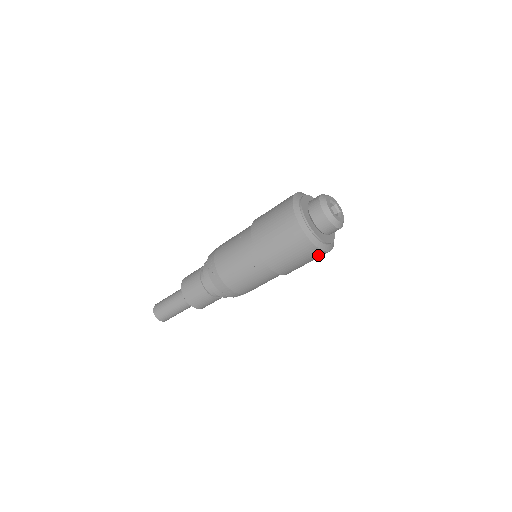
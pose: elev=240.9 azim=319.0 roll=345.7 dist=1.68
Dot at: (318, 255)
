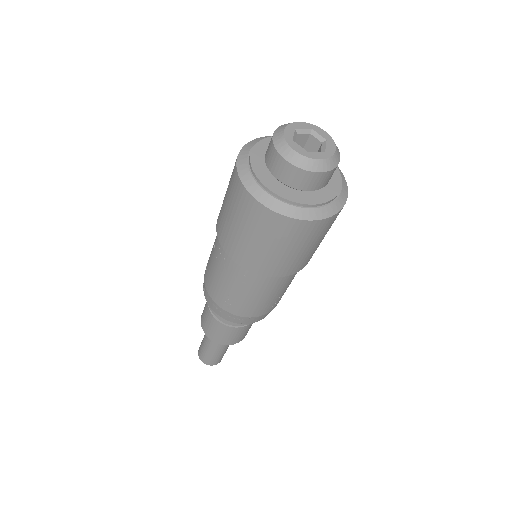
Dot at: (319, 228)
